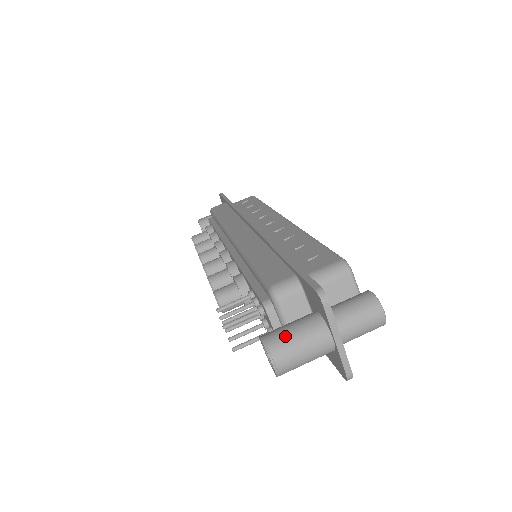
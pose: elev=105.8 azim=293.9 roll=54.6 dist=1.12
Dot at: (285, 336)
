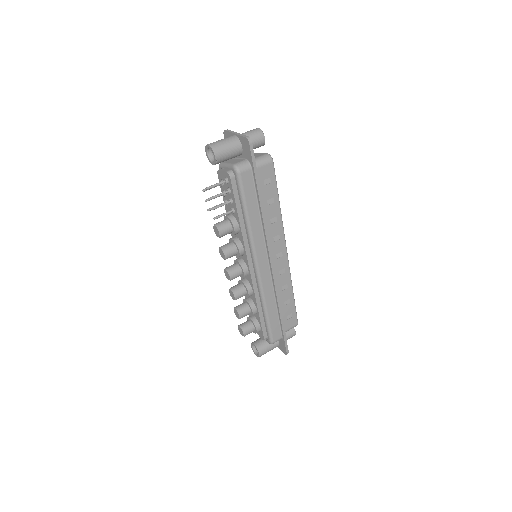
Dot at: occluded
